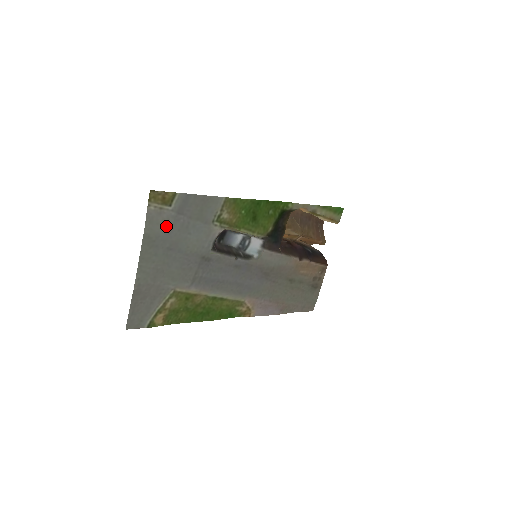
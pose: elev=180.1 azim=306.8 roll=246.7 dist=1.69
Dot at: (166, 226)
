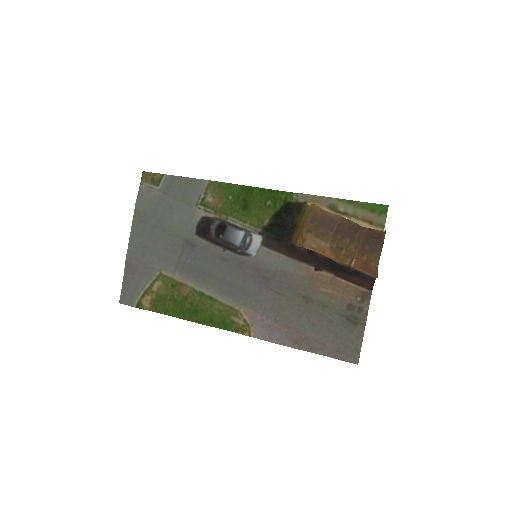
Dot at: (153, 204)
